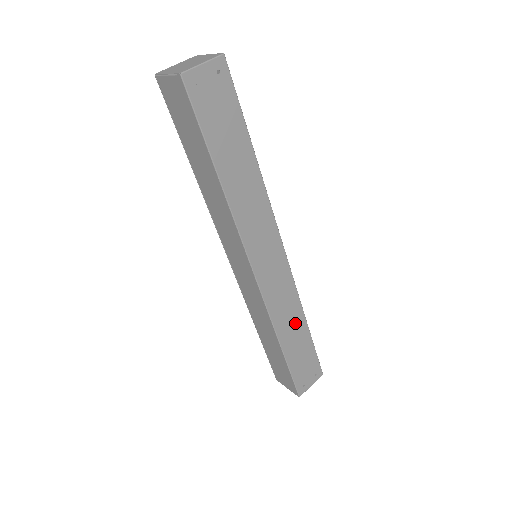
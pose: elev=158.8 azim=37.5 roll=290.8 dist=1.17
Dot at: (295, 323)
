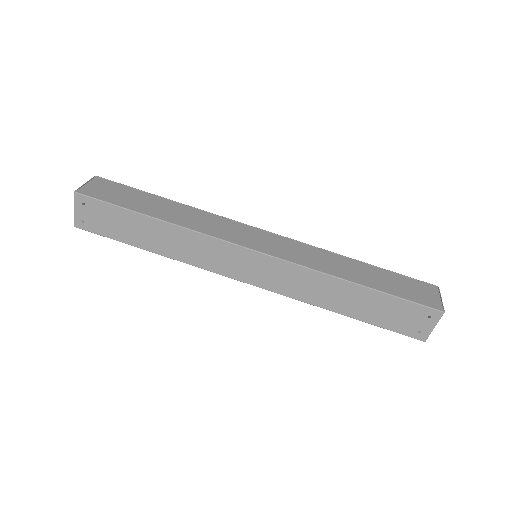
Dot at: (338, 291)
